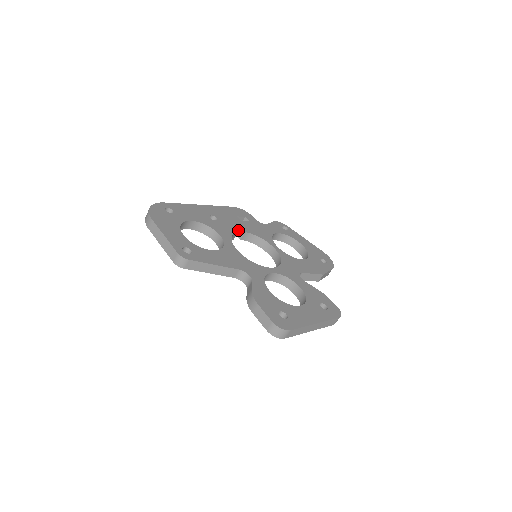
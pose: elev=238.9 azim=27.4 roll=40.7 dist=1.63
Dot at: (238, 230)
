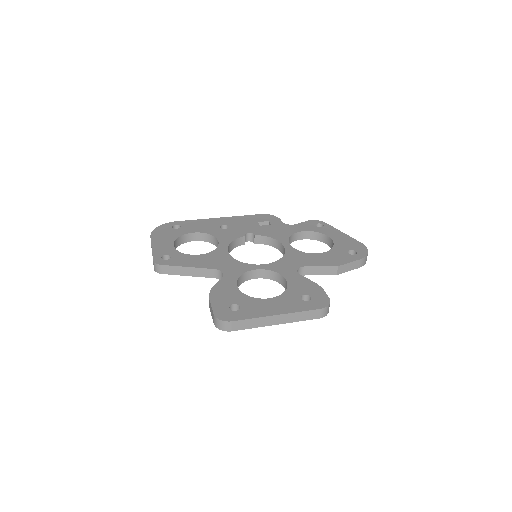
Dot at: (249, 234)
